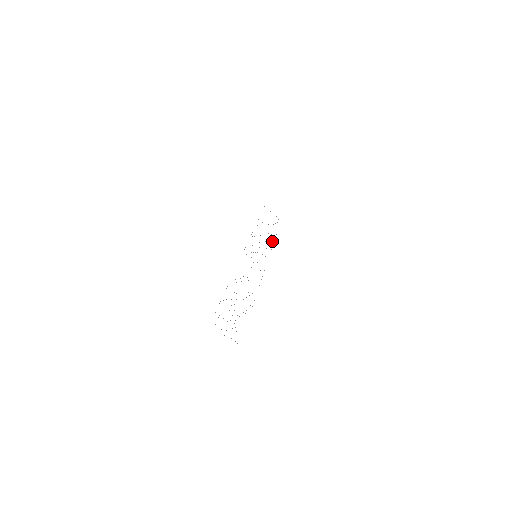
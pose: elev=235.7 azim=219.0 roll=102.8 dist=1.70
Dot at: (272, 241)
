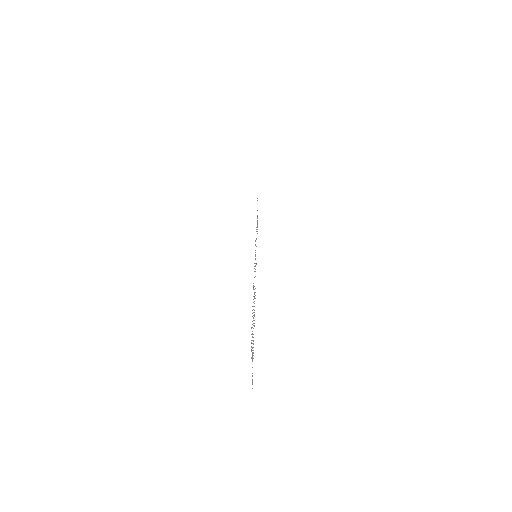
Dot at: occluded
